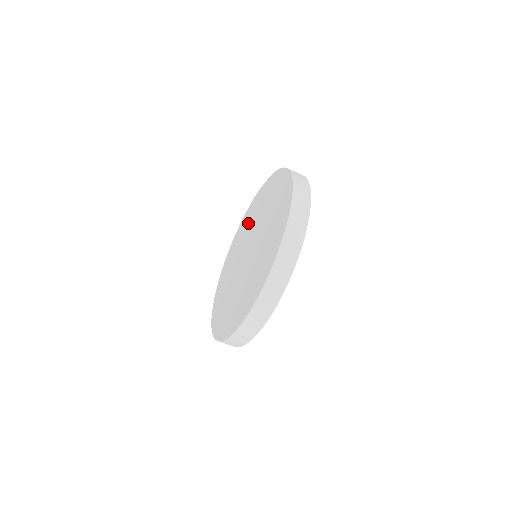
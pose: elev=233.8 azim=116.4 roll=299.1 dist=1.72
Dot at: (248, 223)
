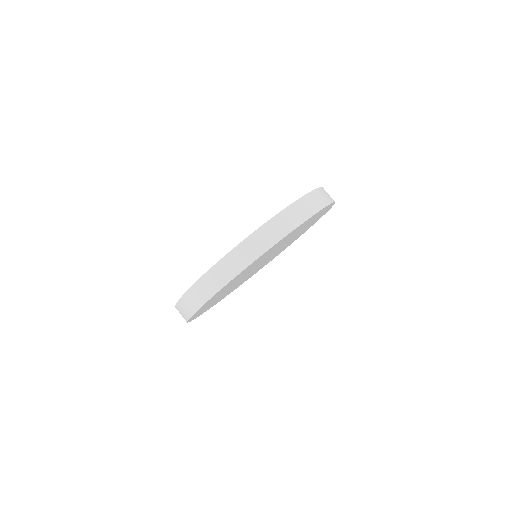
Dot at: occluded
